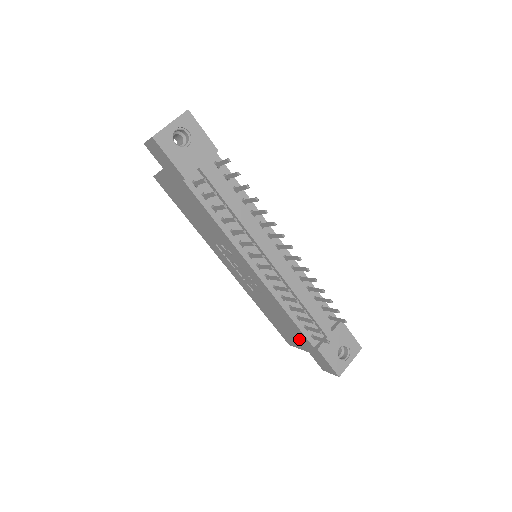
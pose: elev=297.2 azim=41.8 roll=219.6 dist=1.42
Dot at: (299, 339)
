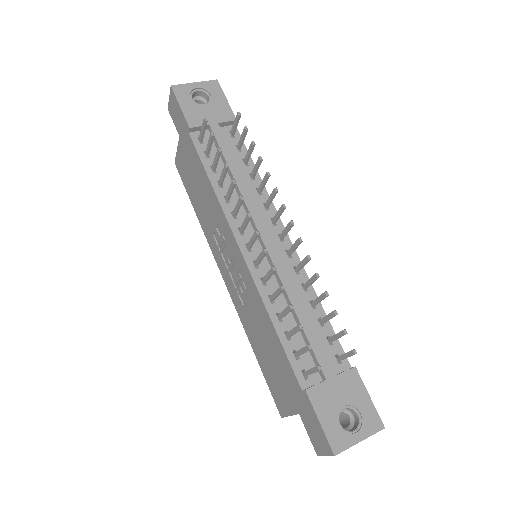
Dot at: (287, 384)
